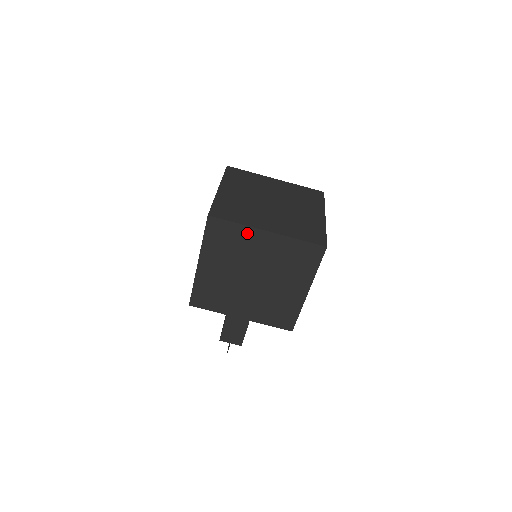
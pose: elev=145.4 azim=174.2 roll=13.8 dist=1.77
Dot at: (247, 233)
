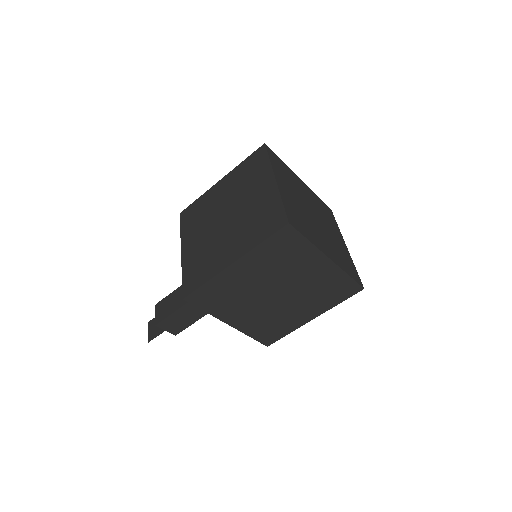
Dot at: (310, 253)
